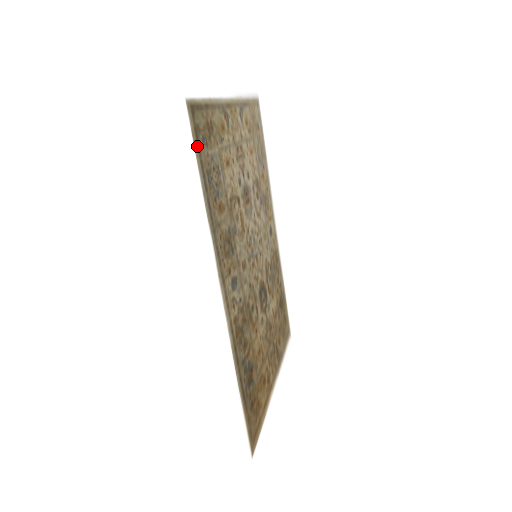
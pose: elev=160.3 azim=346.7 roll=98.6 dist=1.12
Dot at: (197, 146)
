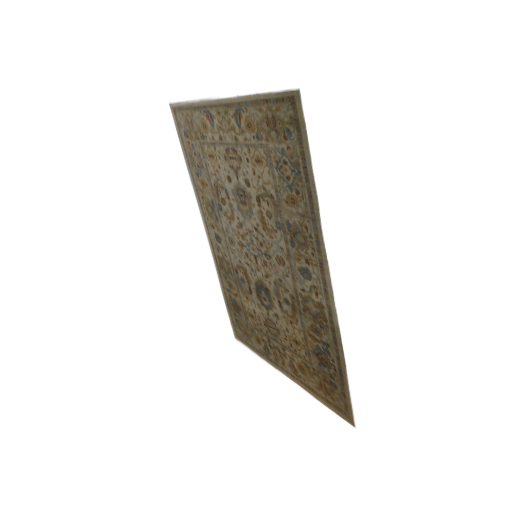
Dot at: (301, 137)
